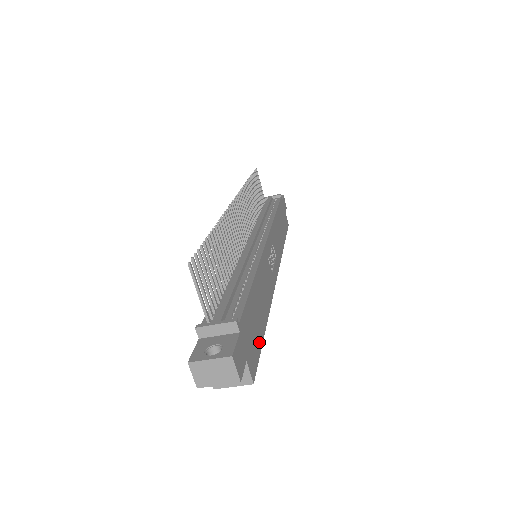
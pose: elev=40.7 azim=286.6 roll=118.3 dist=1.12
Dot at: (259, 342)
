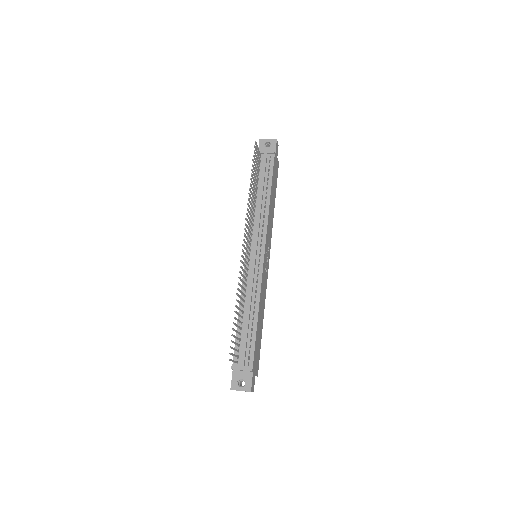
Dot at: (260, 347)
